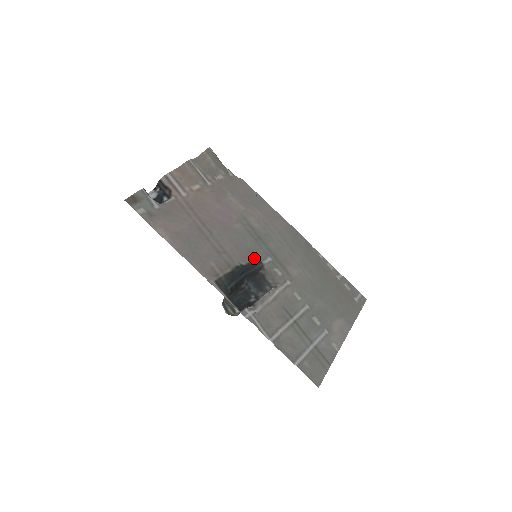
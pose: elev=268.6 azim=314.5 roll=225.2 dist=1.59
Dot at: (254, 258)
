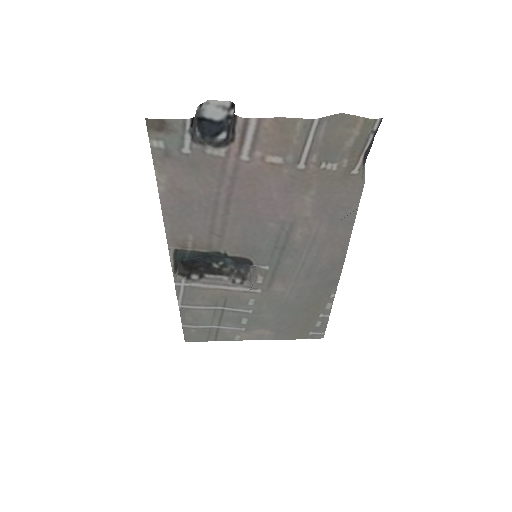
Dot at: (250, 257)
